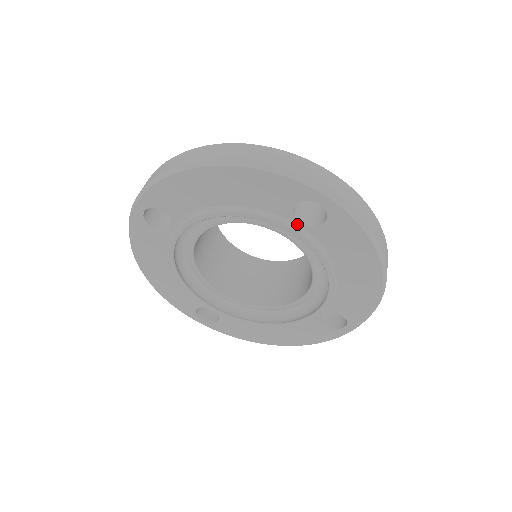
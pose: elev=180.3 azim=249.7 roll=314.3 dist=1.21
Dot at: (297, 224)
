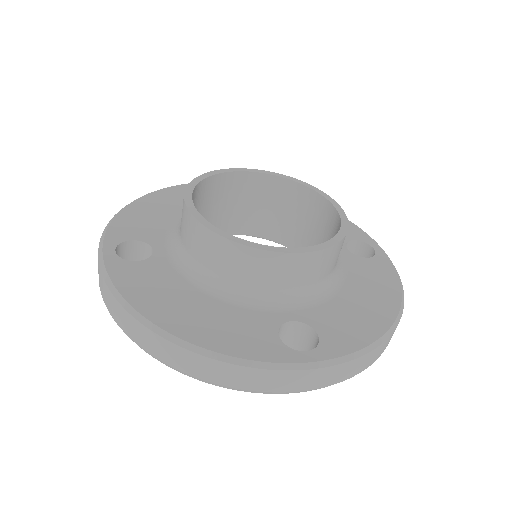
Dot at: occluded
